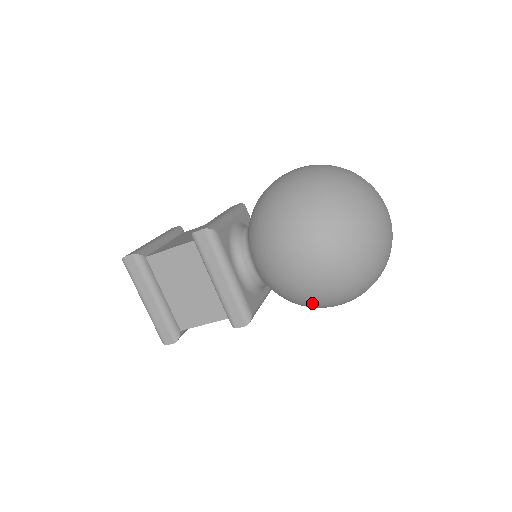
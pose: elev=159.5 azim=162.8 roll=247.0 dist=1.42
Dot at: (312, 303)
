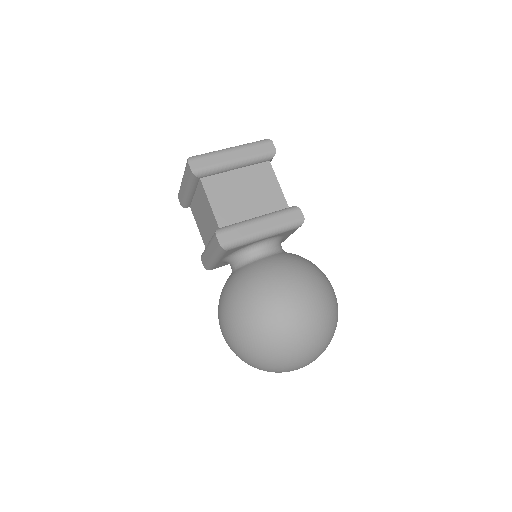
Dot at: occluded
